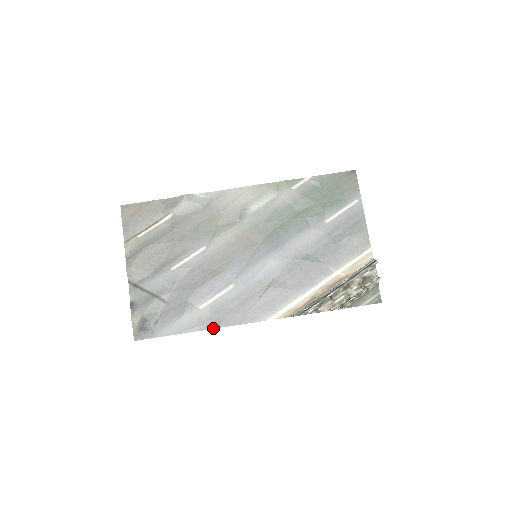
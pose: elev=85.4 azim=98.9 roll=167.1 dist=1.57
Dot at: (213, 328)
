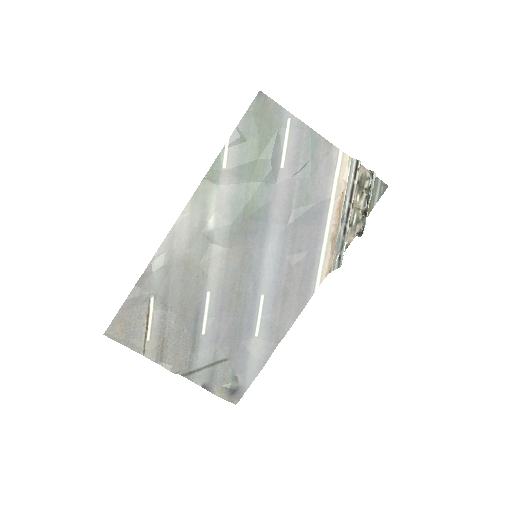
Dot at: occluded
